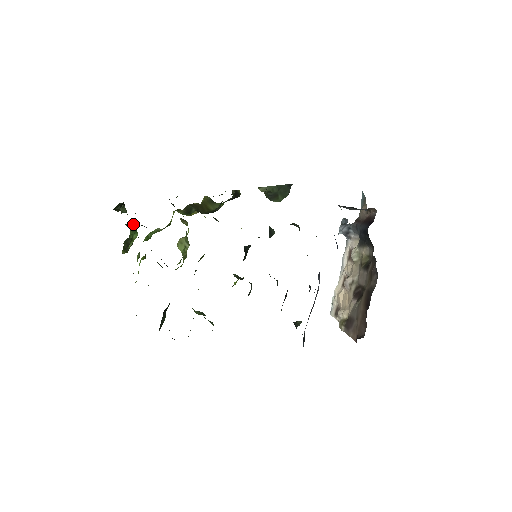
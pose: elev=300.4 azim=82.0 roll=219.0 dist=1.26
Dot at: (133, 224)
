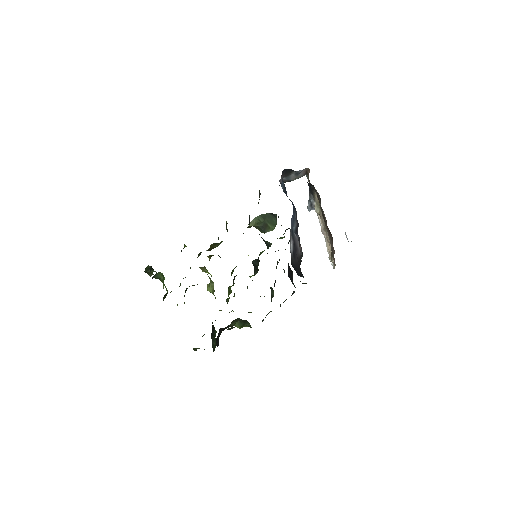
Dot at: (159, 272)
